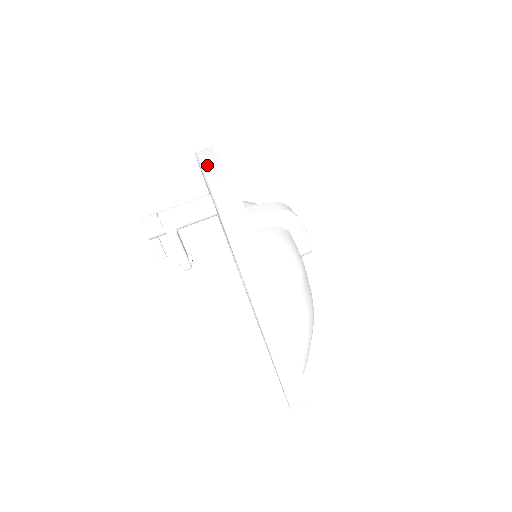
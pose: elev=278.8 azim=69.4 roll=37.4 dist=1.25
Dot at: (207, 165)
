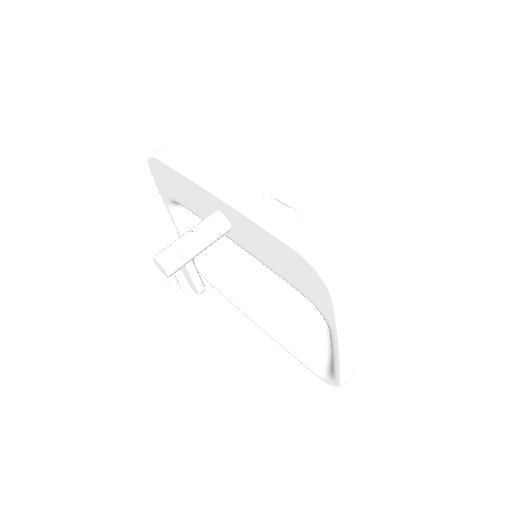
Dot at: (203, 178)
